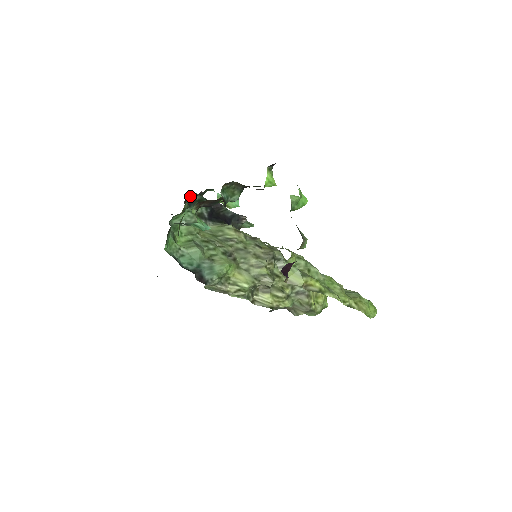
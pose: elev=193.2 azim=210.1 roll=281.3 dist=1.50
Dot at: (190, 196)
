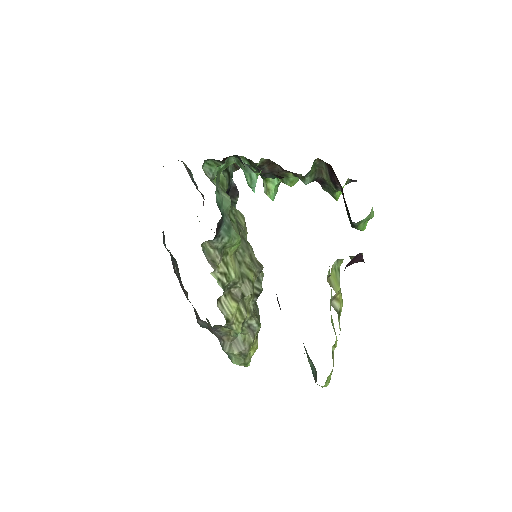
Dot at: occluded
